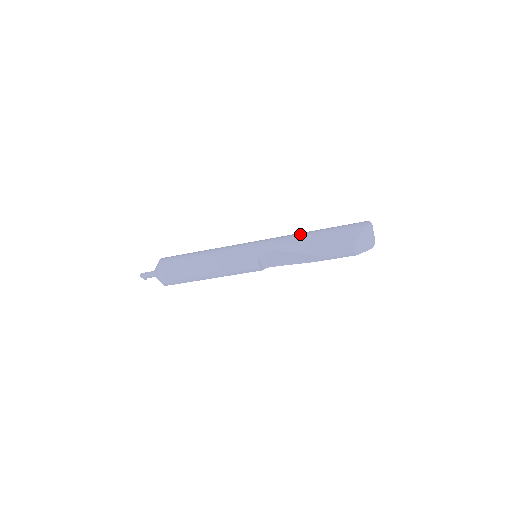
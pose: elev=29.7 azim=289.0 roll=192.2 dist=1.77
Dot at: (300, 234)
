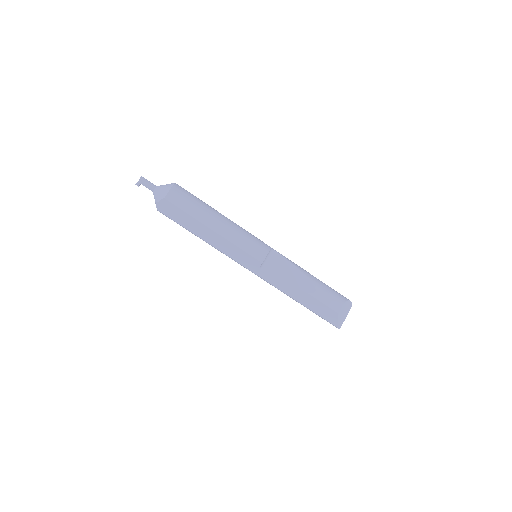
Dot at: occluded
